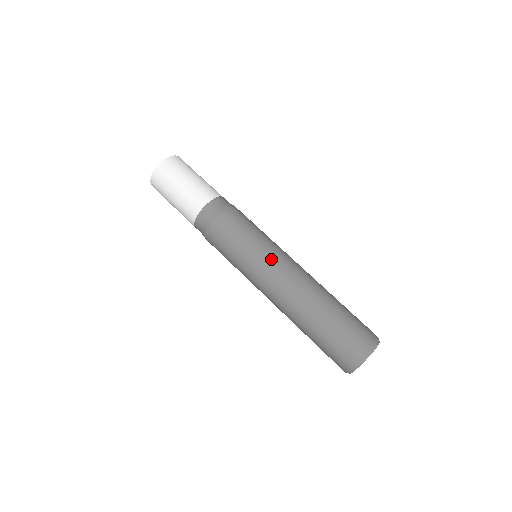
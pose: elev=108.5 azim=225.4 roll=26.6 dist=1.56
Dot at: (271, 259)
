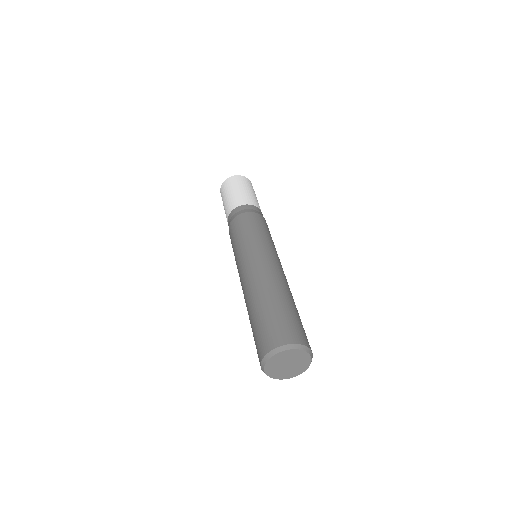
Dot at: (262, 250)
